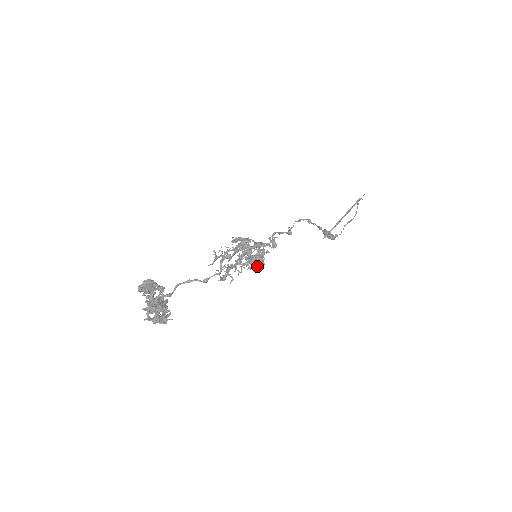
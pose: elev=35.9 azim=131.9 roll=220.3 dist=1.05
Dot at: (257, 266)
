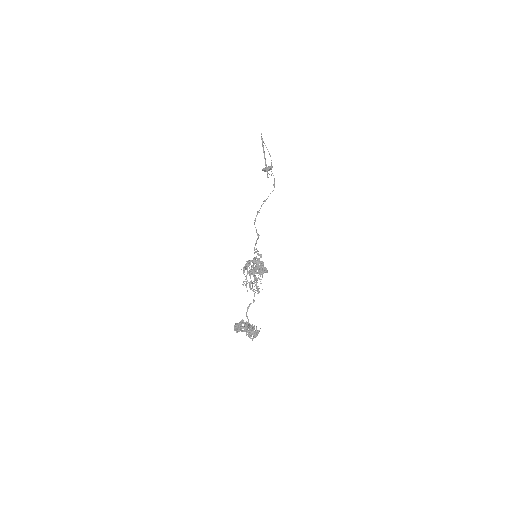
Dot at: (264, 272)
